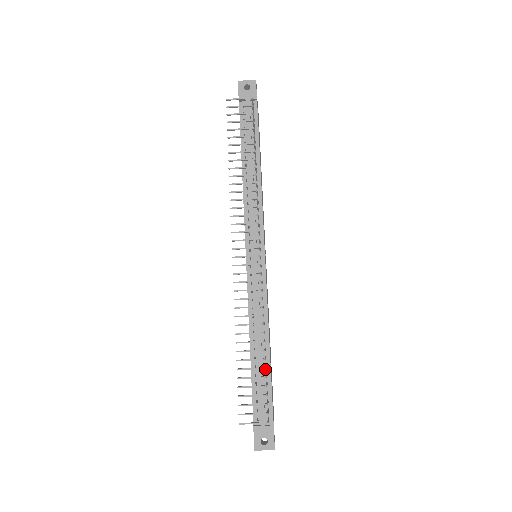
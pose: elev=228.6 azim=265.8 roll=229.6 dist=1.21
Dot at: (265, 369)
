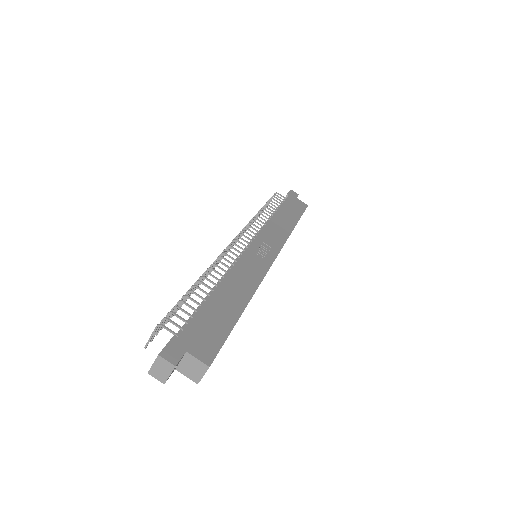
Dot at: occluded
